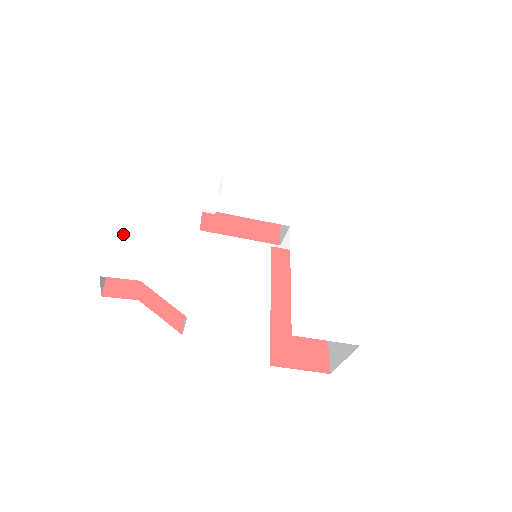
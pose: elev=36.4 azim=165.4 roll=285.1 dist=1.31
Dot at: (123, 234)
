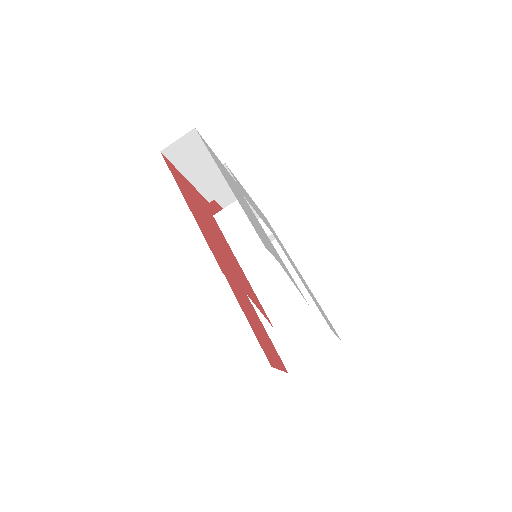
Dot at: (239, 201)
